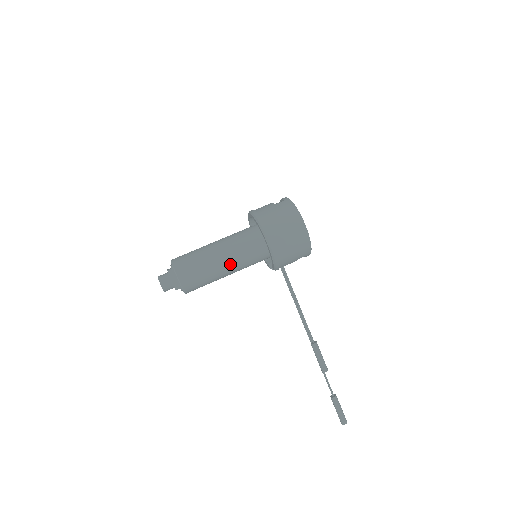
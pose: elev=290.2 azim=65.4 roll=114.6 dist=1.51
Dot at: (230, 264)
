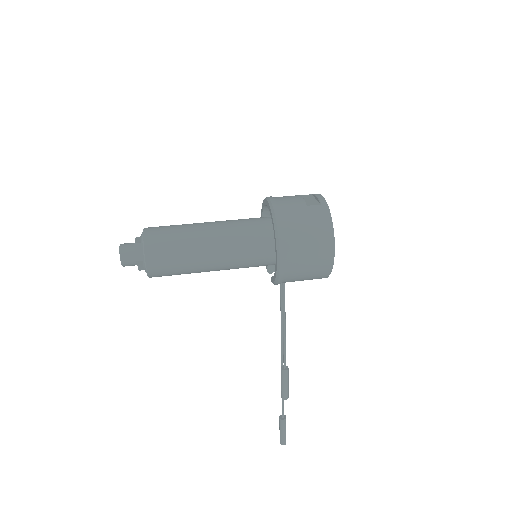
Dot at: (220, 264)
